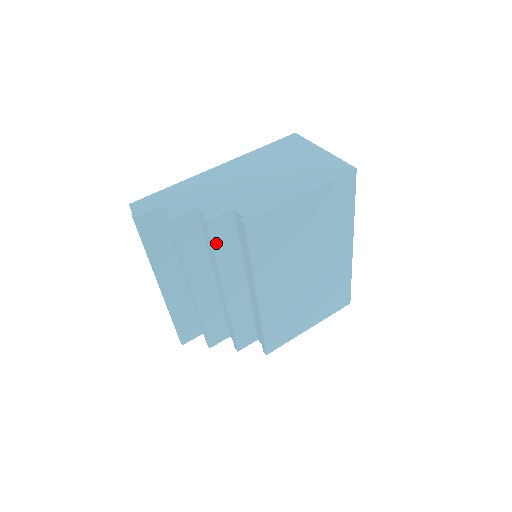
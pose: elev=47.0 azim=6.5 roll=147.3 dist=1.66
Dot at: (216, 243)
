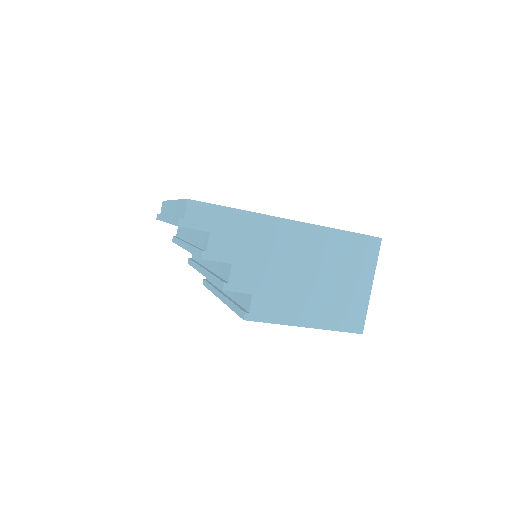
Dot at: occluded
